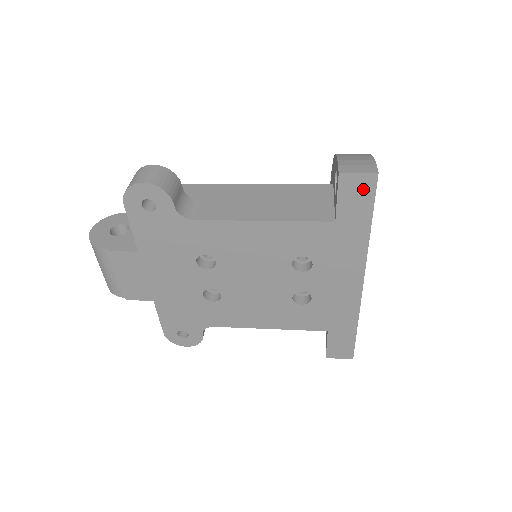
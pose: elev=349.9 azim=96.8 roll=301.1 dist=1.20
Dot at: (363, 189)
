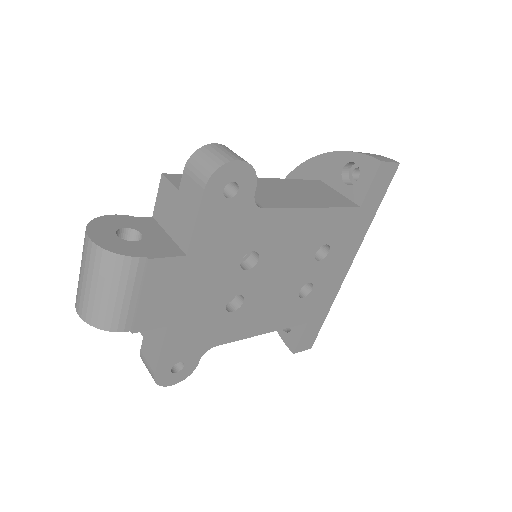
Dot at: (387, 177)
